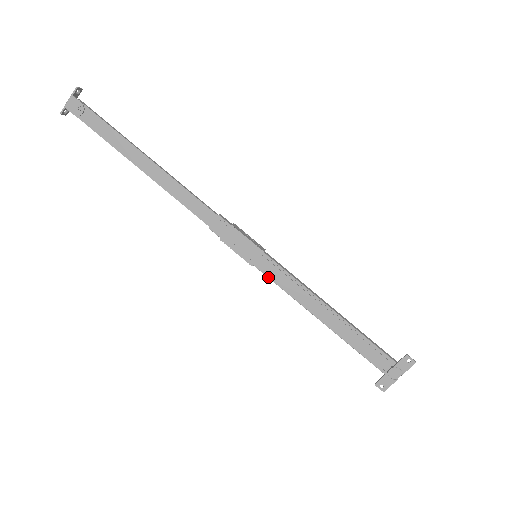
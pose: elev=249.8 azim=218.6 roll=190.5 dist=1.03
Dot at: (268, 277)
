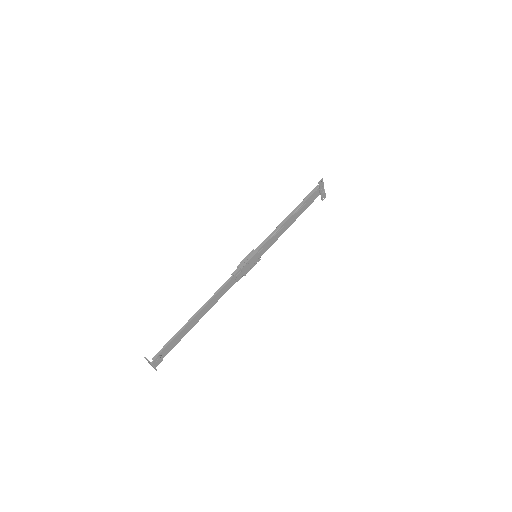
Dot at: occluded
